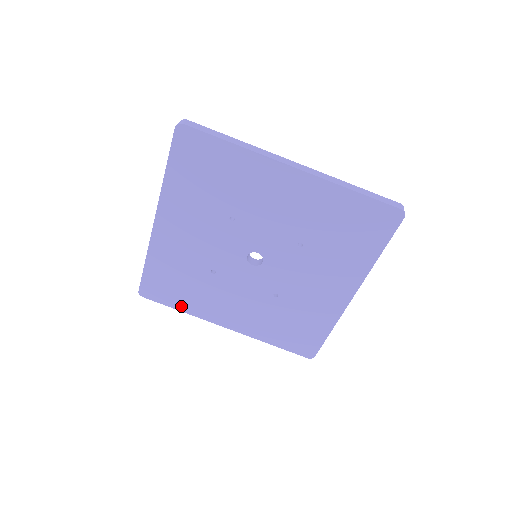
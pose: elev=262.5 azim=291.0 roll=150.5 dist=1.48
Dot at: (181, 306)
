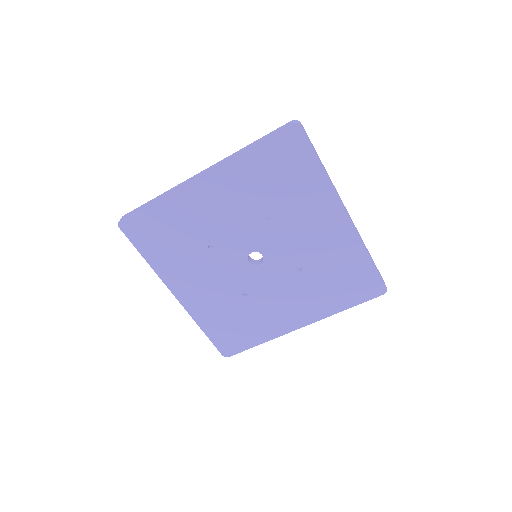
Dot at: (257, 340)
